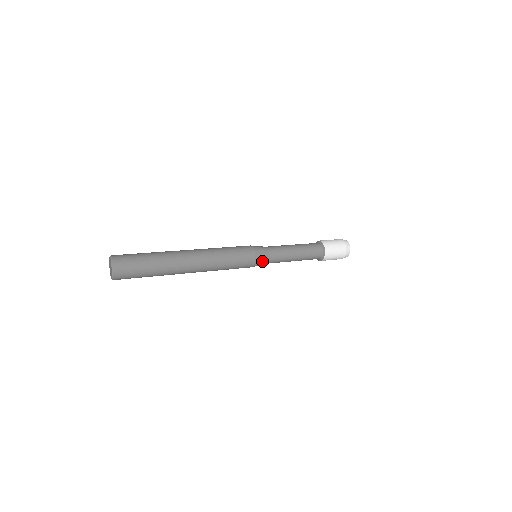
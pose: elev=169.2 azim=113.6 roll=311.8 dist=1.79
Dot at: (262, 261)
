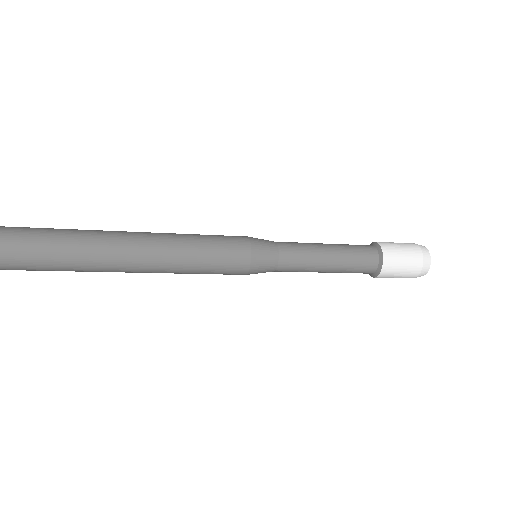
Dot at: (265, 250)
